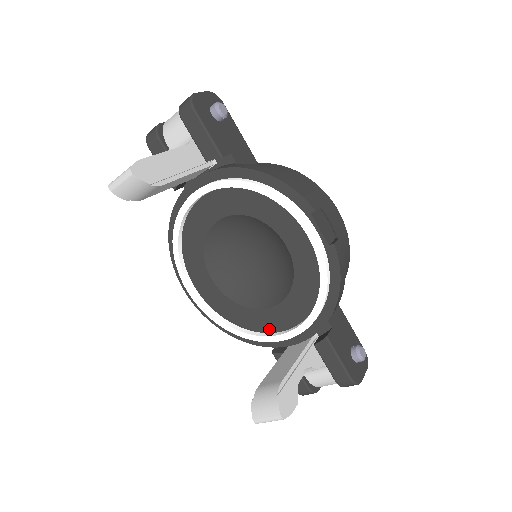
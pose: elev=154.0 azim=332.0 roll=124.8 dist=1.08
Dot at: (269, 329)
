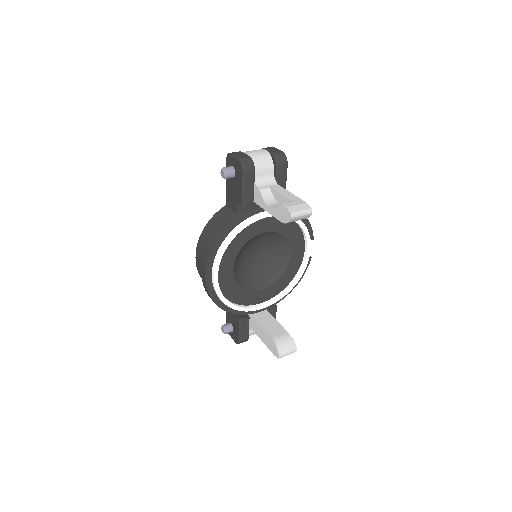
Dot at: (251, 303)
